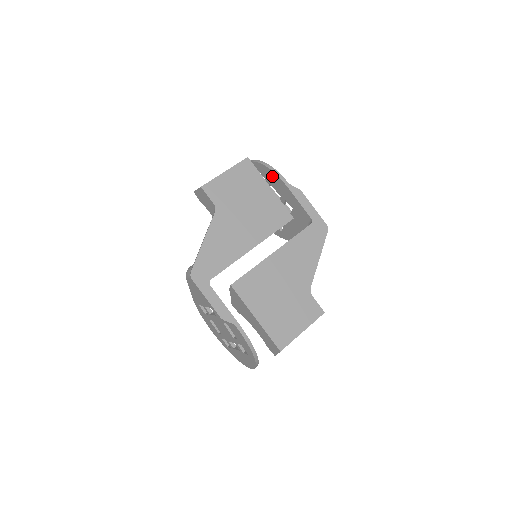
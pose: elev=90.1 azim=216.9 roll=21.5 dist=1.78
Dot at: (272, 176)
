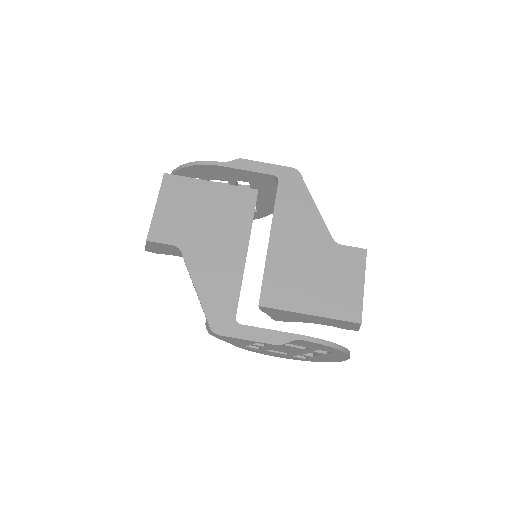
Dot at: (203, 170)
